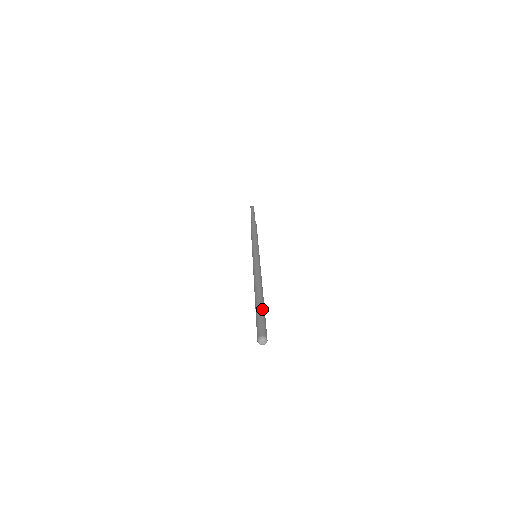
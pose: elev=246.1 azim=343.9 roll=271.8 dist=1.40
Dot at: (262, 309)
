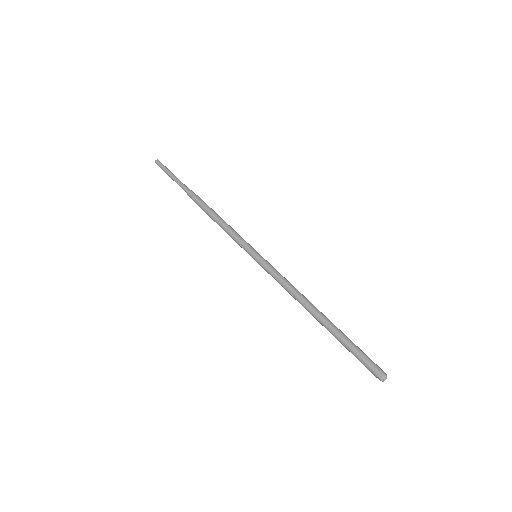
Dot at: occluded
